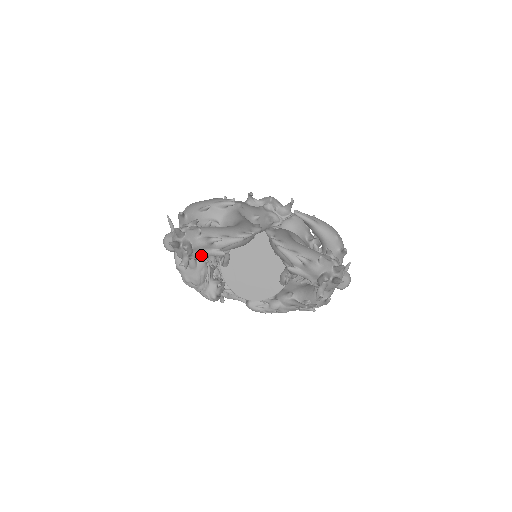
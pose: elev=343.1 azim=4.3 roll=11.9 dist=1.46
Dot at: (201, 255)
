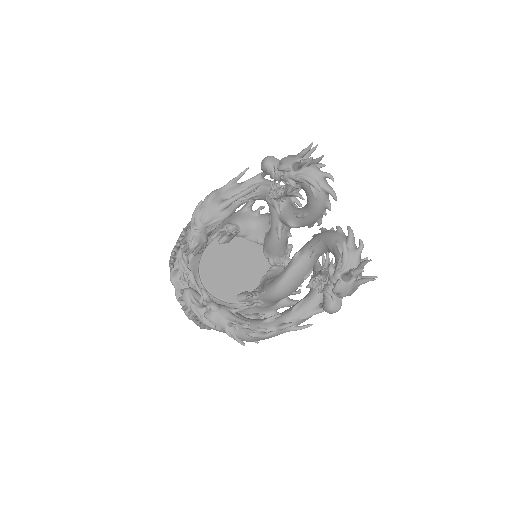
Dot at: (305, 177)
